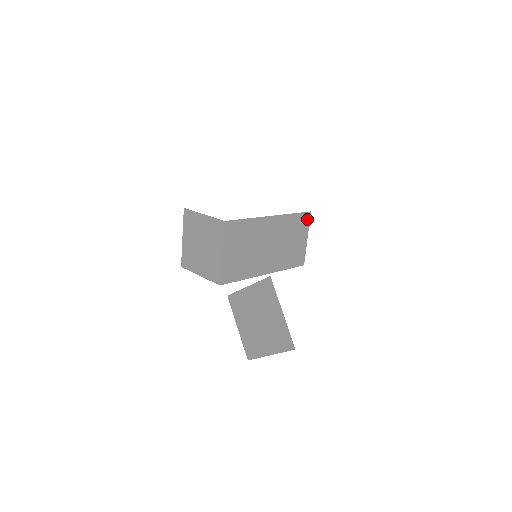
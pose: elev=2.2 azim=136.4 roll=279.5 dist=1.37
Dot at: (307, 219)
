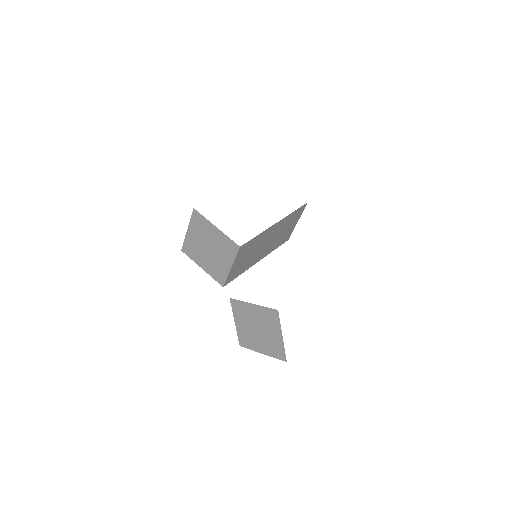
Dot at: (303, 209)
